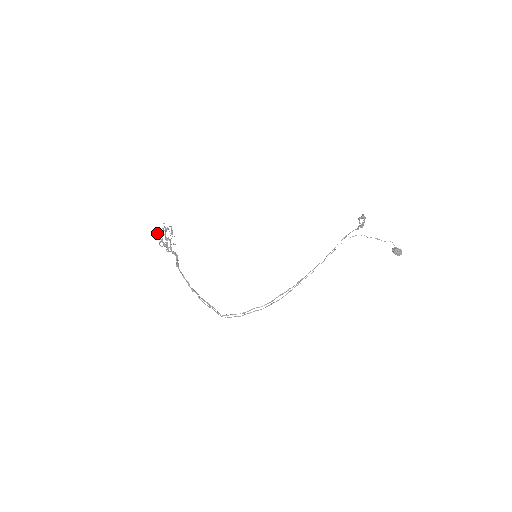
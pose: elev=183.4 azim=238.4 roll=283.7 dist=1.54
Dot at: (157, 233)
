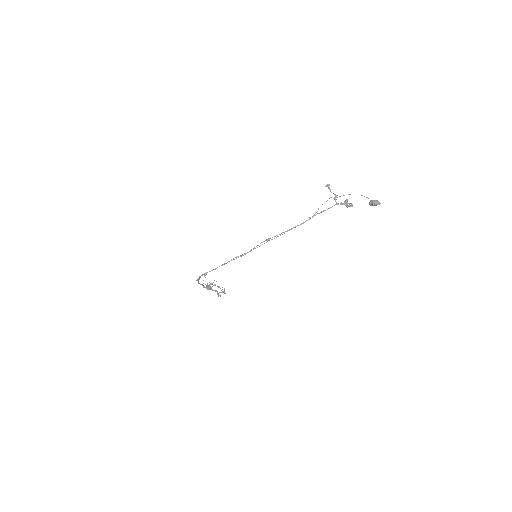
Dot at: (204, 274)
